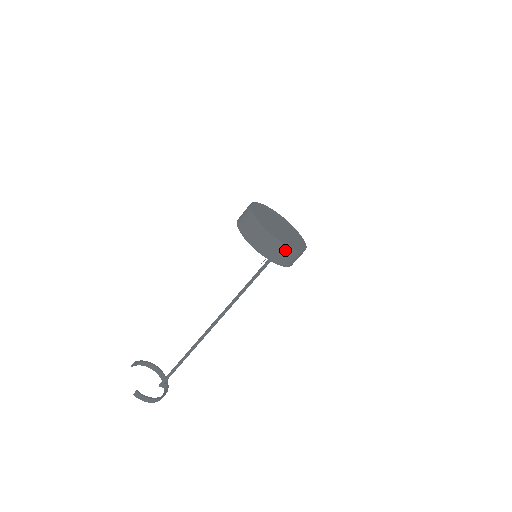
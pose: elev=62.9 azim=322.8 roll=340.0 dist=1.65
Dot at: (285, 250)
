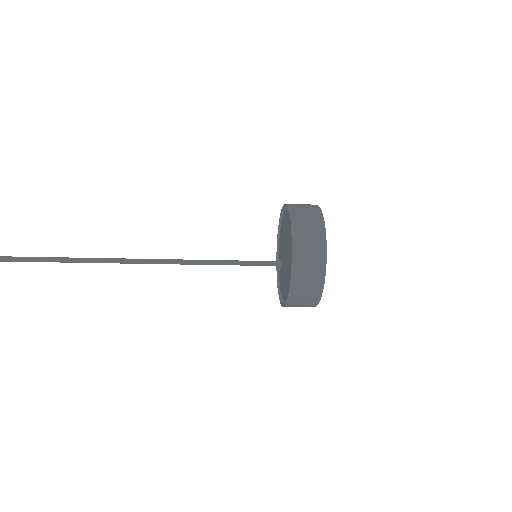
Dot at: (310, 305)
